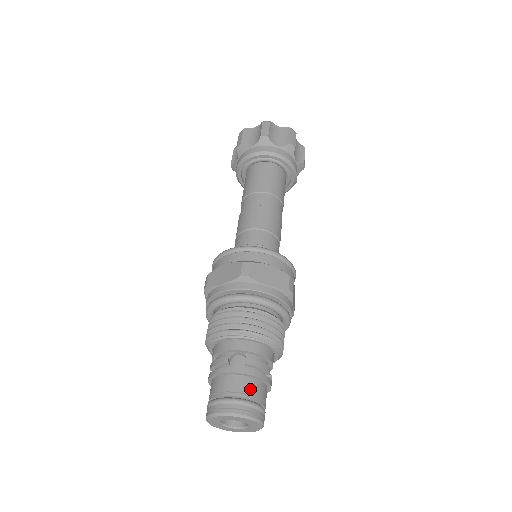
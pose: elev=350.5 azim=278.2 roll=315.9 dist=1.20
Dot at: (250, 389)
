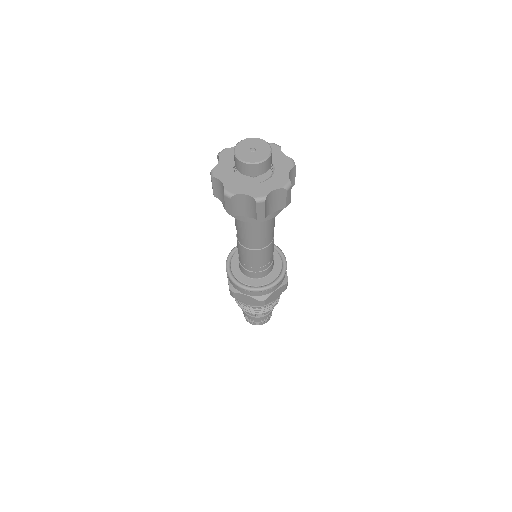
Dot at: (267, 316)
